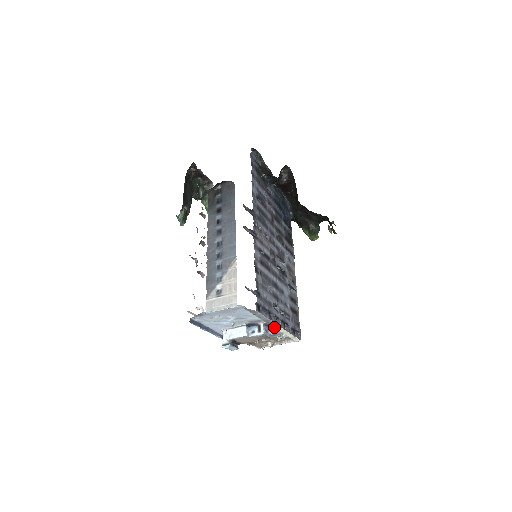
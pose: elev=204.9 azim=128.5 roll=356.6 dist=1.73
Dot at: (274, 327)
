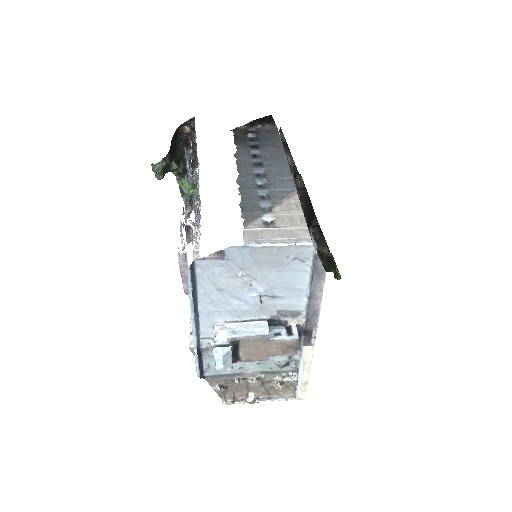
Dot at: (305, 340)
